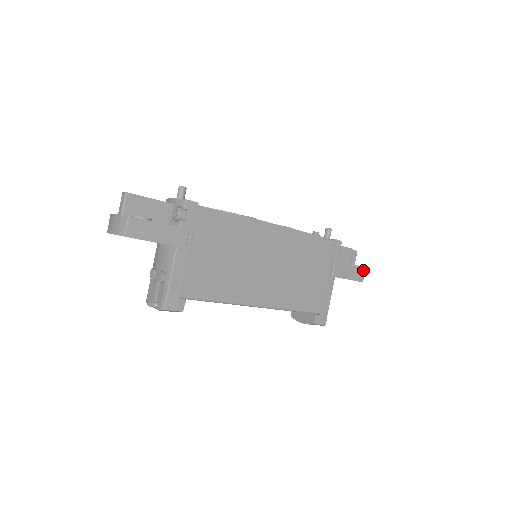
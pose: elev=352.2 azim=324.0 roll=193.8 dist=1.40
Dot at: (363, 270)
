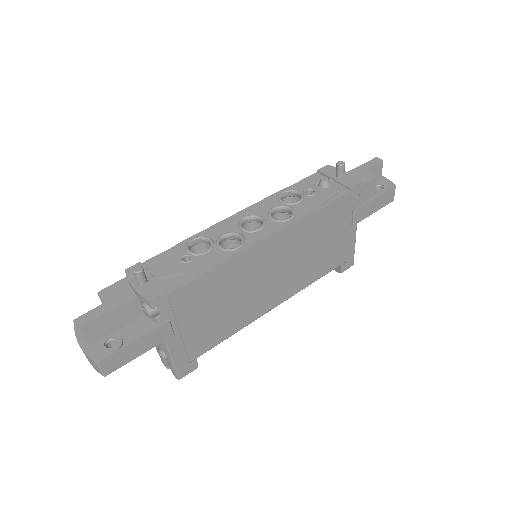
Dot at: (393, 189)
